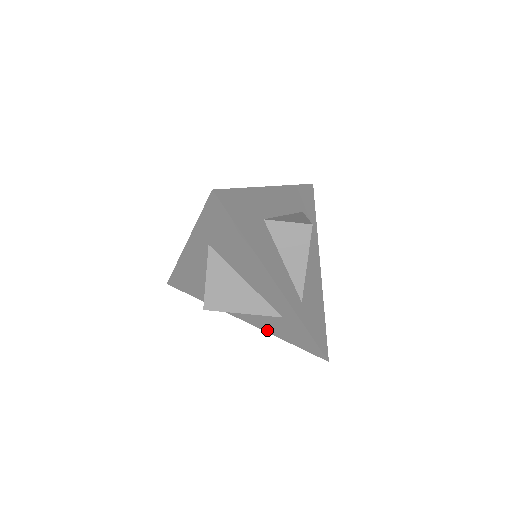
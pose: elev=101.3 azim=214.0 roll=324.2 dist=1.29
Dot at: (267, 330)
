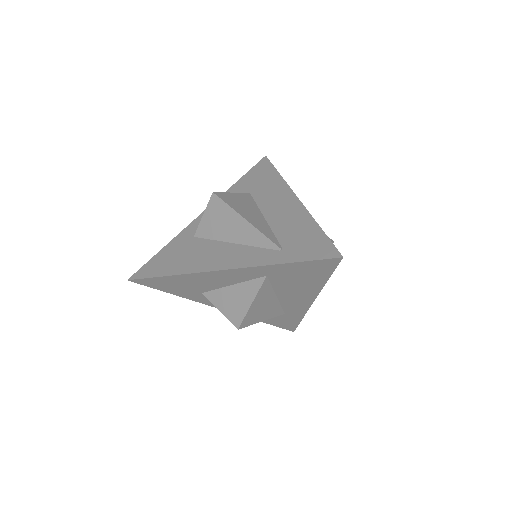
Dot at: occluded
